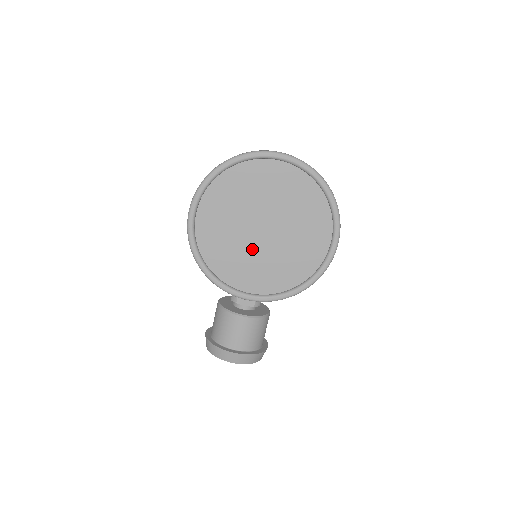
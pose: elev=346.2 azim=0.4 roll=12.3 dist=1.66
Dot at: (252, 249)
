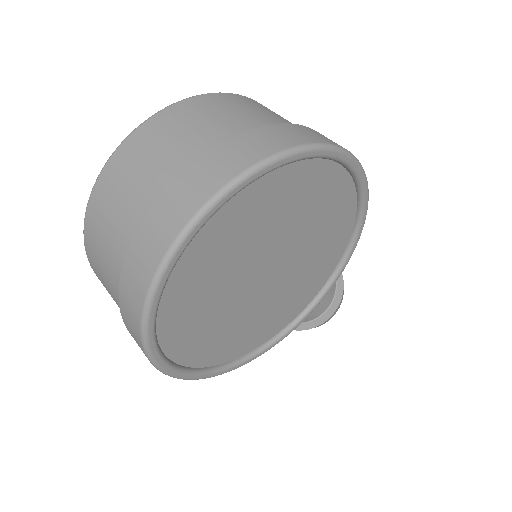
Dot at: (276, 293)
